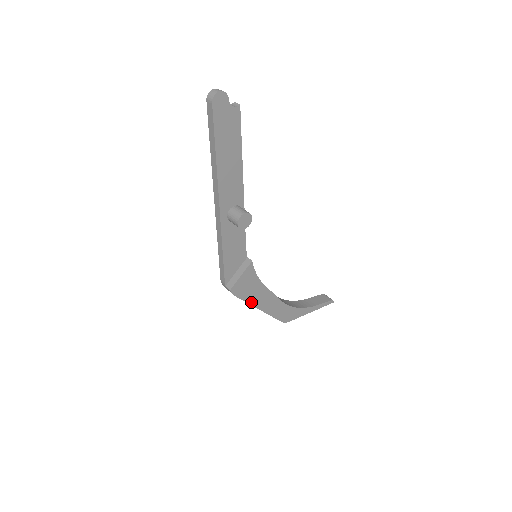
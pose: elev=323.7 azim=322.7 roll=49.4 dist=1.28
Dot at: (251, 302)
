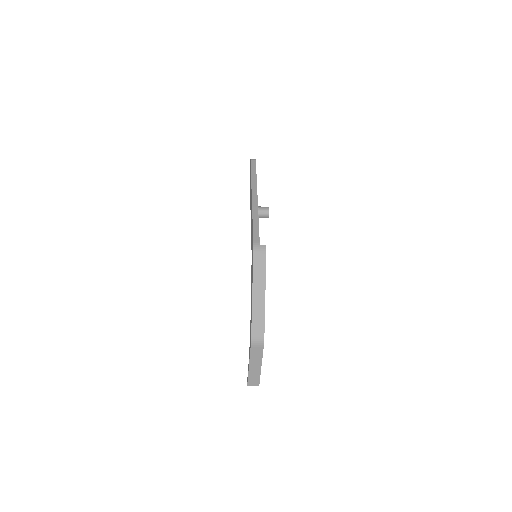
Dot at: (265, 277)
